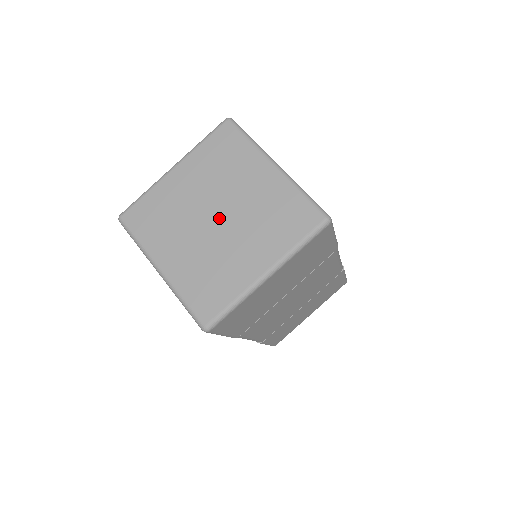
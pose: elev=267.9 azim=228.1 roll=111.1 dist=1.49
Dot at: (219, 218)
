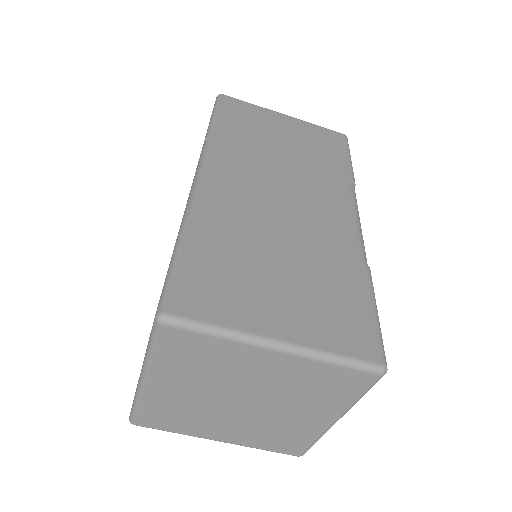
Dot at: (247, 403)
